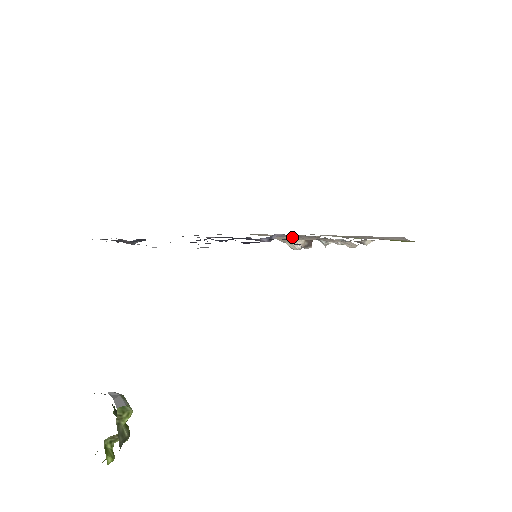
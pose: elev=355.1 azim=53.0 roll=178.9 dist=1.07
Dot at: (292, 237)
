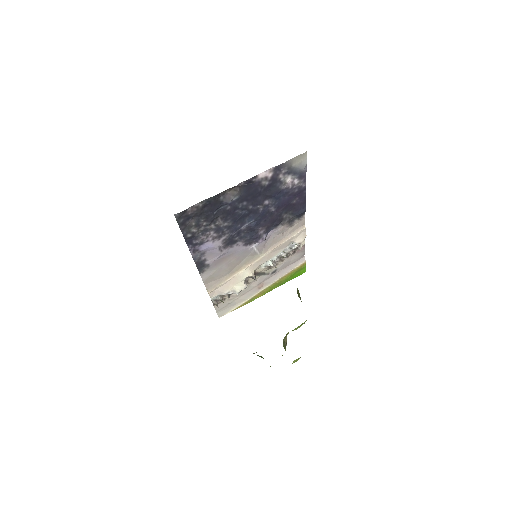
Dot at: (282, 228)
